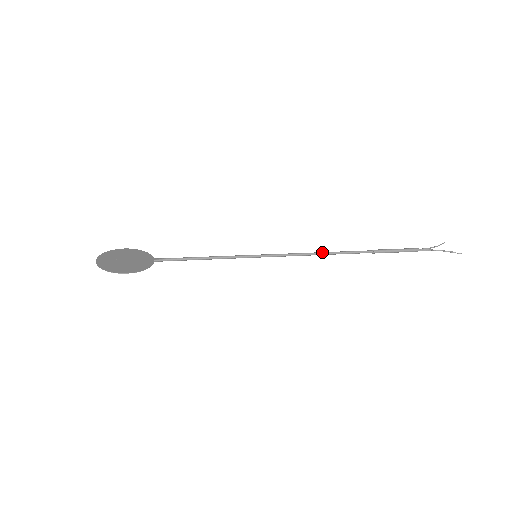
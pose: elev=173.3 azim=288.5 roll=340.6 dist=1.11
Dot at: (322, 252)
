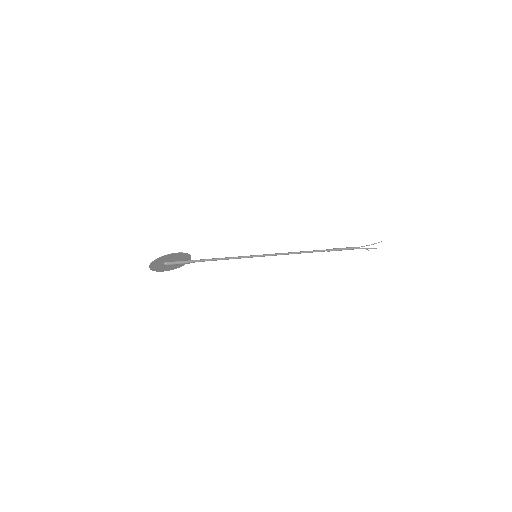
Dot at: (297, 252)
